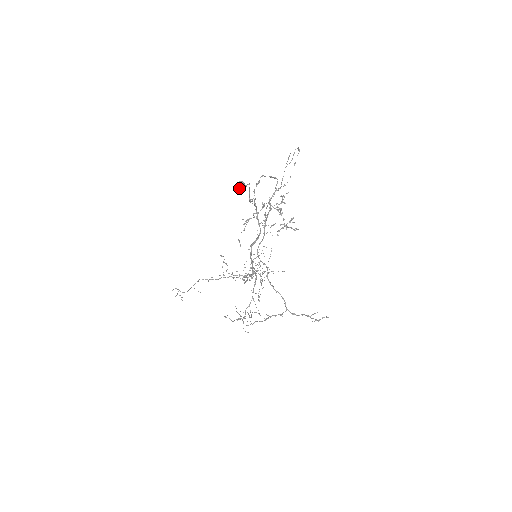
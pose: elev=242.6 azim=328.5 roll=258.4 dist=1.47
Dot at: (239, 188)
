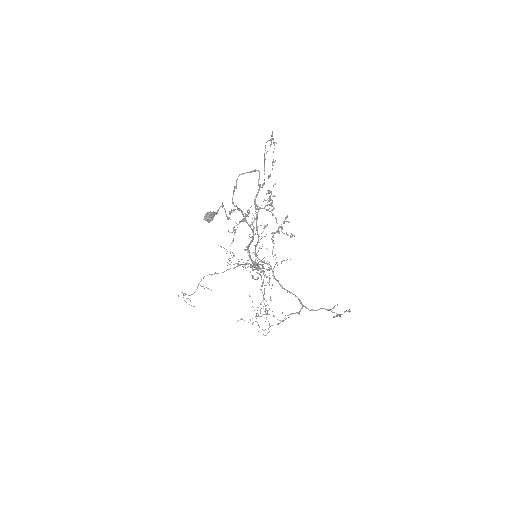
Dot at: (208, 222)
